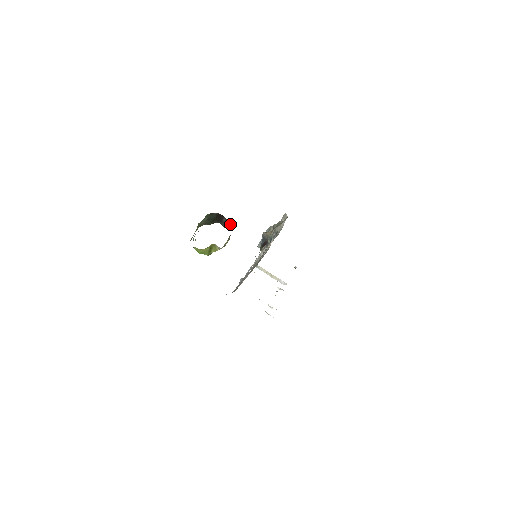
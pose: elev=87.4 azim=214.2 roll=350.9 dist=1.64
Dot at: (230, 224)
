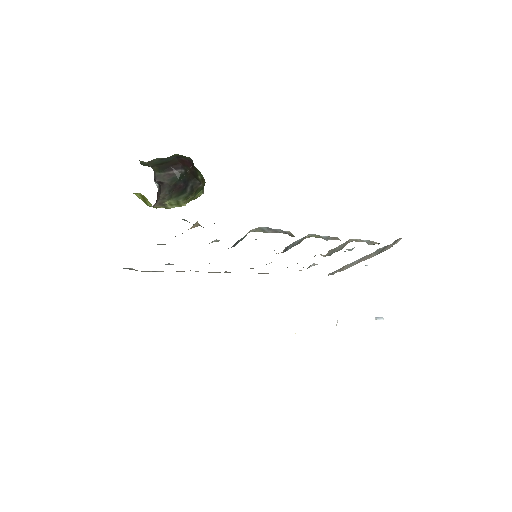
Dot at: (199, 185)
